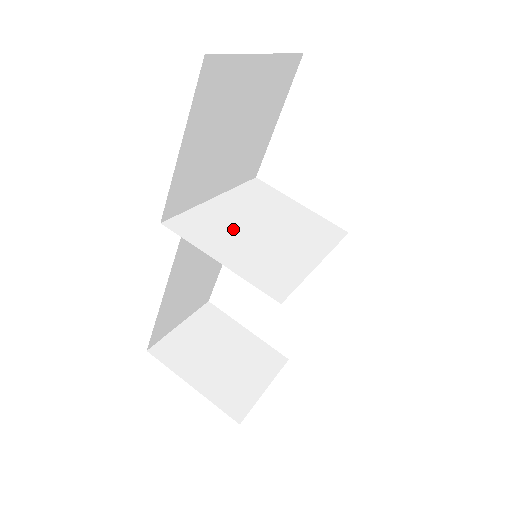
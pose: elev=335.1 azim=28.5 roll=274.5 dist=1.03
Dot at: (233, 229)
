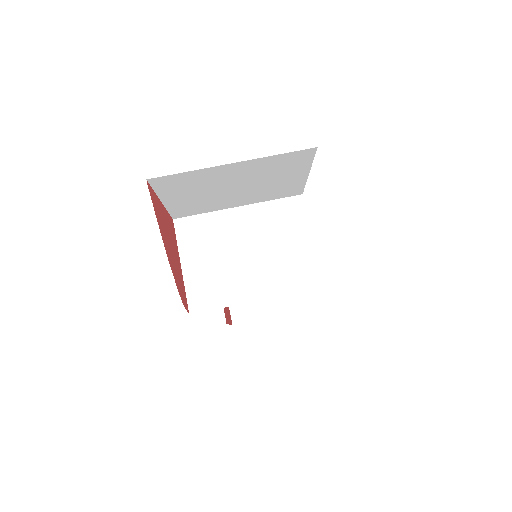
Dot at: (219, 243)
